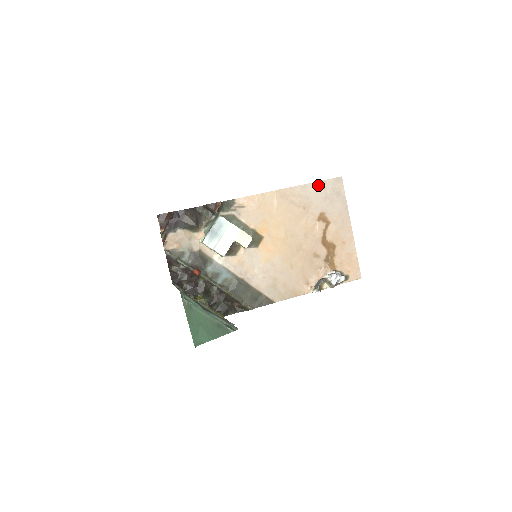
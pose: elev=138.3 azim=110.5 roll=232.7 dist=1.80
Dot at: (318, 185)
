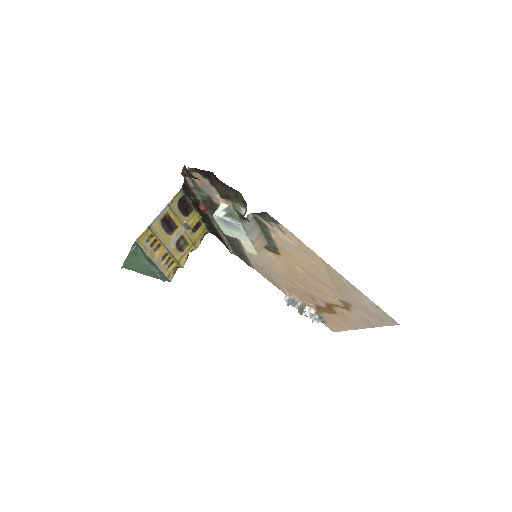
Dot at: (370, 302)
